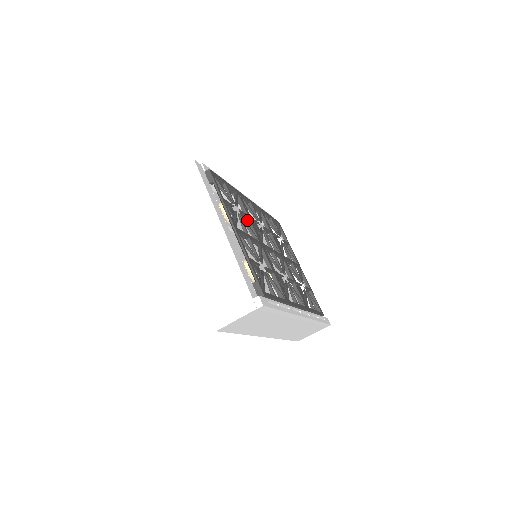
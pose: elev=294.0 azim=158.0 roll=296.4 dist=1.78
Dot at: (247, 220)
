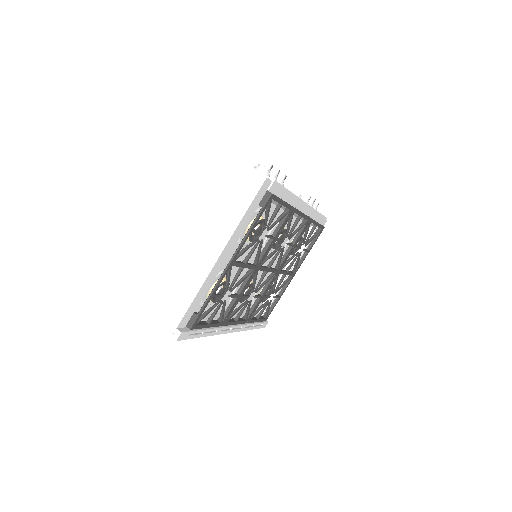
Dot at: (270, 240)
